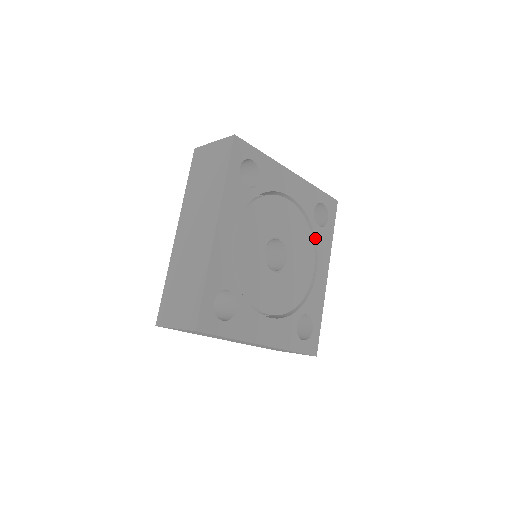
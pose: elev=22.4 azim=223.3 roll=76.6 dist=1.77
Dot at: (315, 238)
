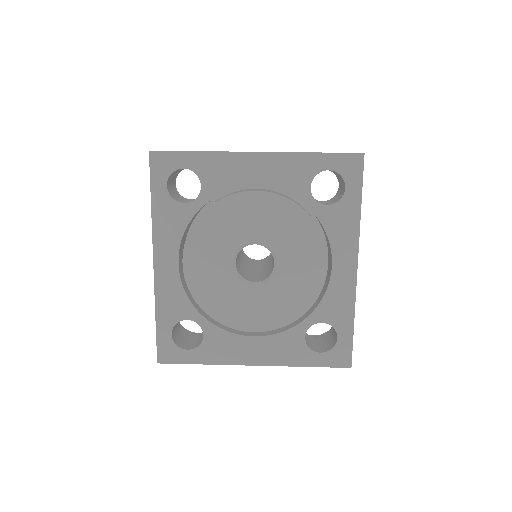
Dot at: (321, 224)
